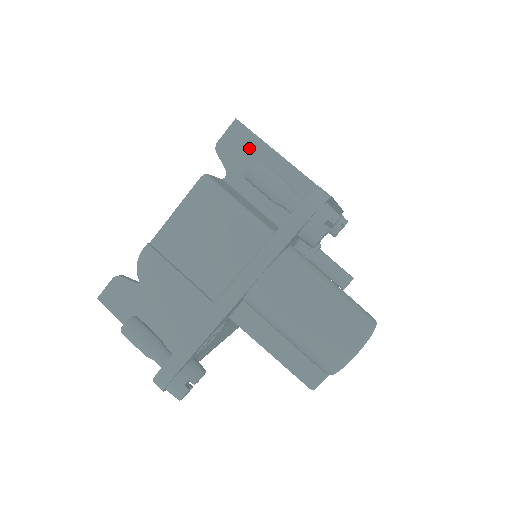
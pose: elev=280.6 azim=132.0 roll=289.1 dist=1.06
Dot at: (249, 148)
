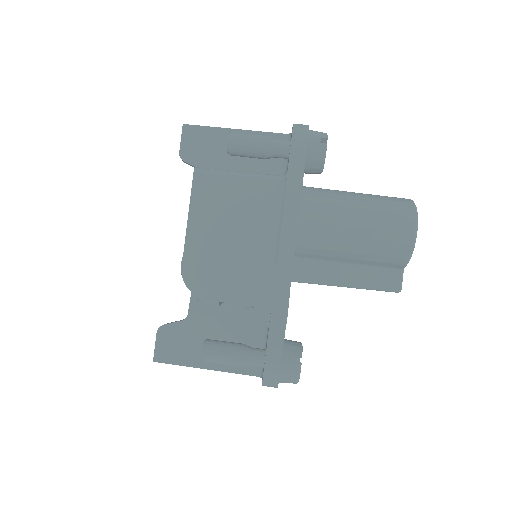
Dot at: (210, 140)
